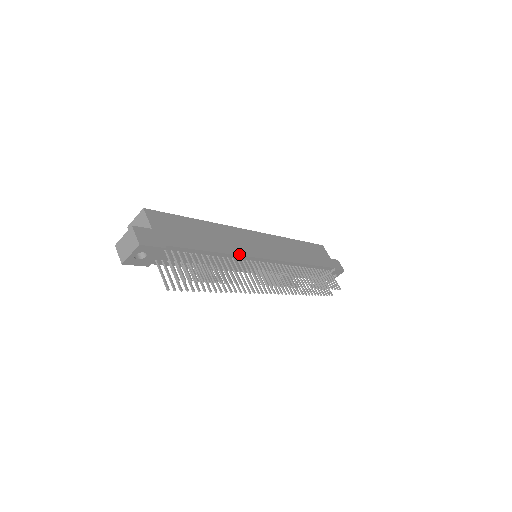
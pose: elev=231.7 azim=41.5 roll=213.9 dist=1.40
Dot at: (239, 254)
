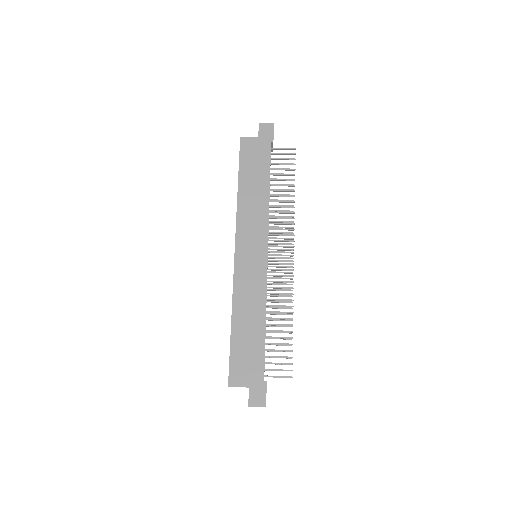
Dot at: (265, 295)
